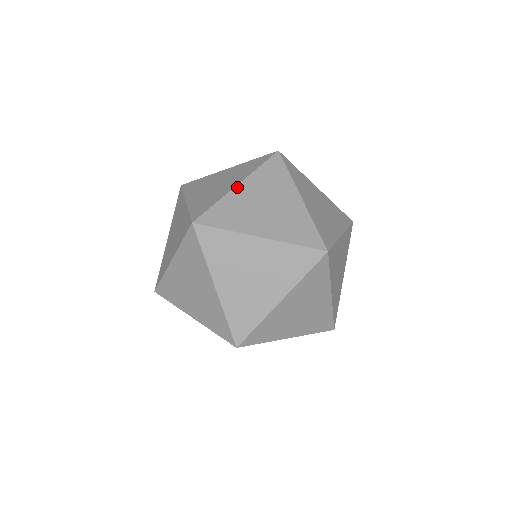
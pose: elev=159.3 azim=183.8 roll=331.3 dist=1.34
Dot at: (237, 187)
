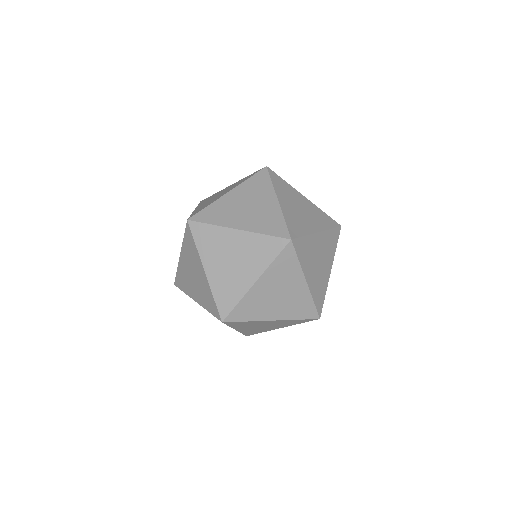
Dot at: (280, 202)
